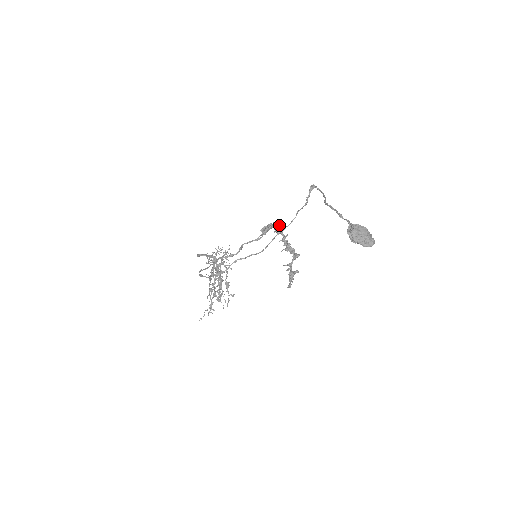
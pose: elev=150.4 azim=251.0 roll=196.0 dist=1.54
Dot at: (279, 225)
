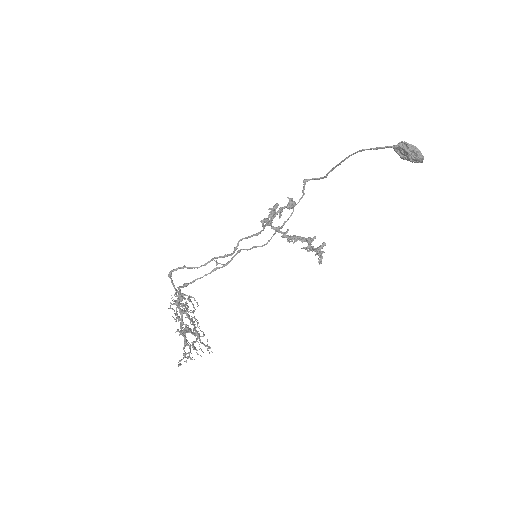
Dot at: (289, 202)
